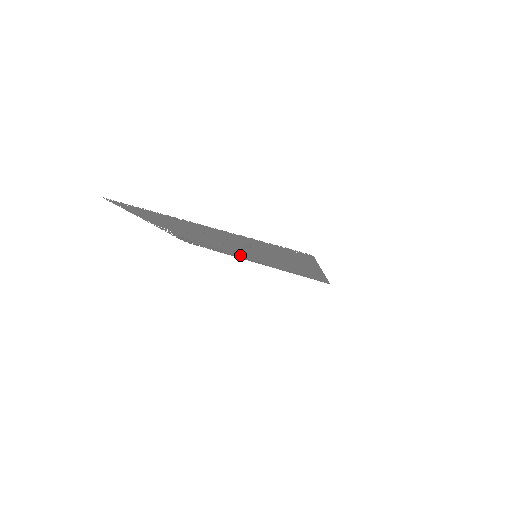
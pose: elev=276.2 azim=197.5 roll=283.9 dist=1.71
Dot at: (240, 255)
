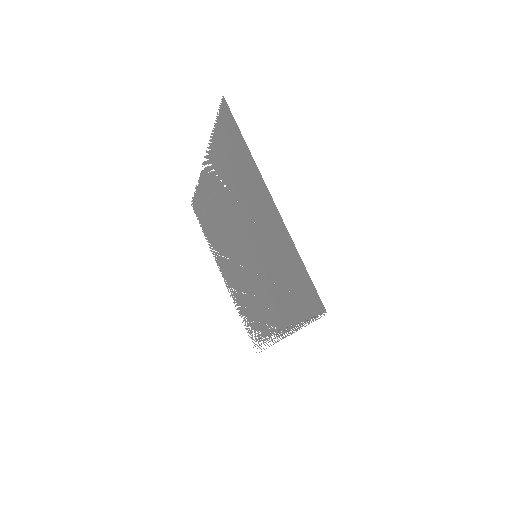
Dot at: (265, 305)
